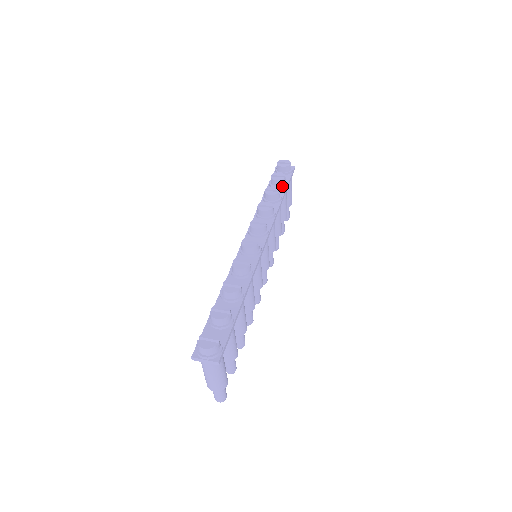
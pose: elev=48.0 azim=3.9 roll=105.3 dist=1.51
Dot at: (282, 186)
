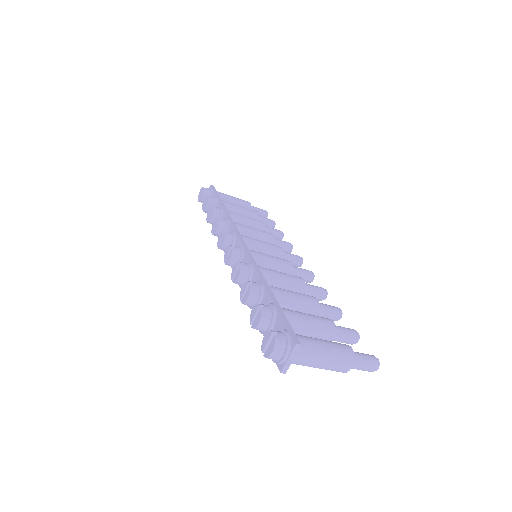
Dot at: (215, 203)
